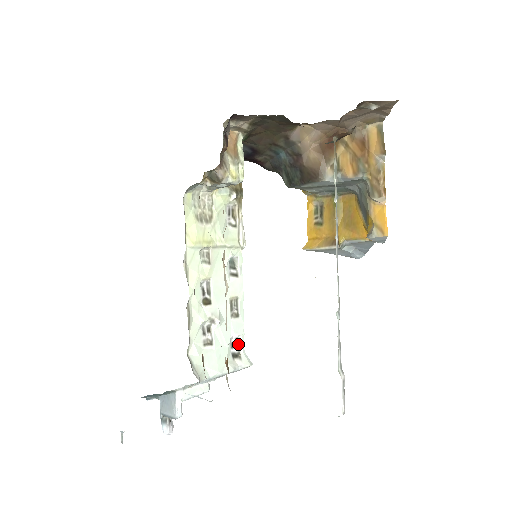
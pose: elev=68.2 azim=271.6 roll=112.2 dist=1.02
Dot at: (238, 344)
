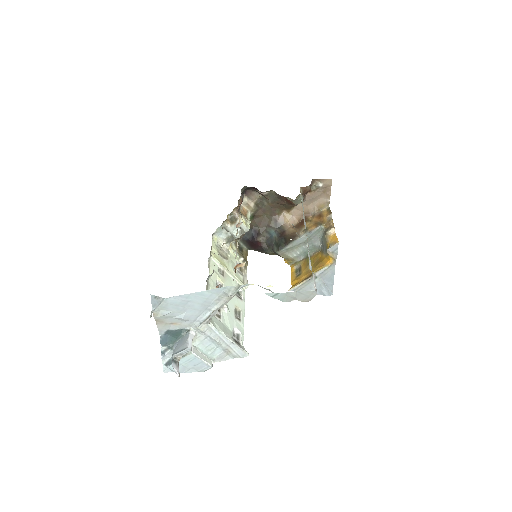
Dot at: (239, 338)
